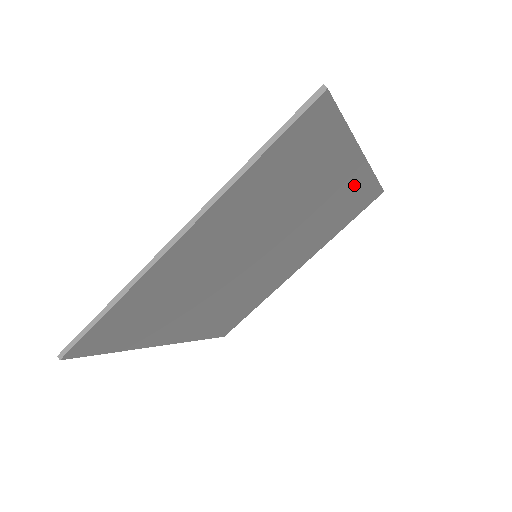
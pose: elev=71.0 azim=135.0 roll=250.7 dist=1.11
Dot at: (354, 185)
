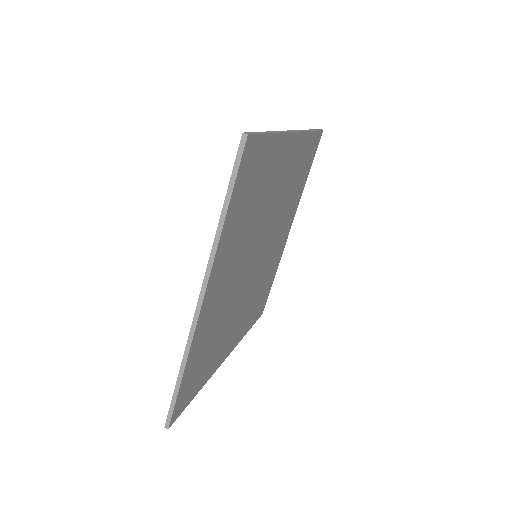
Dot at: (299, 152)
